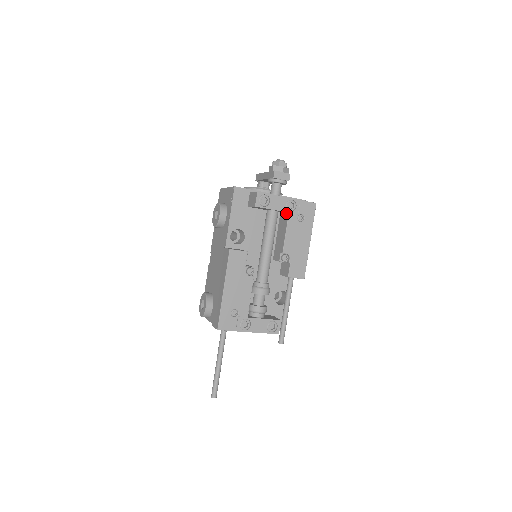
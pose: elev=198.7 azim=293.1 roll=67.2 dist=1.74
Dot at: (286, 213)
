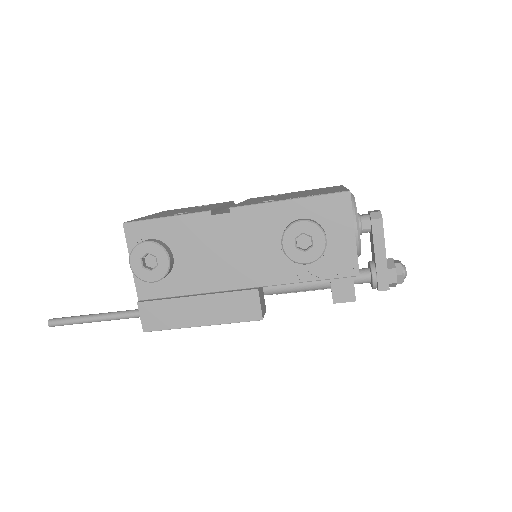
Dot at: occluded
